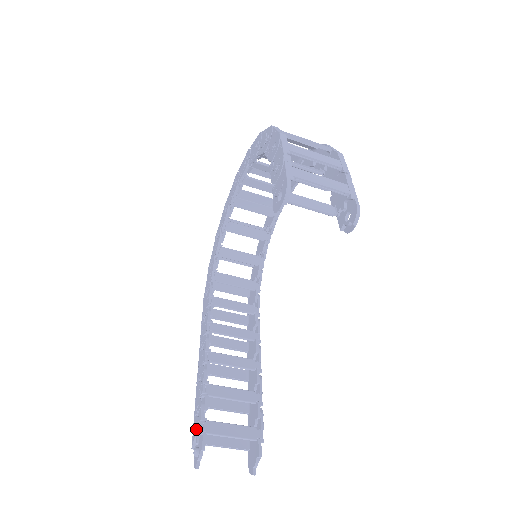
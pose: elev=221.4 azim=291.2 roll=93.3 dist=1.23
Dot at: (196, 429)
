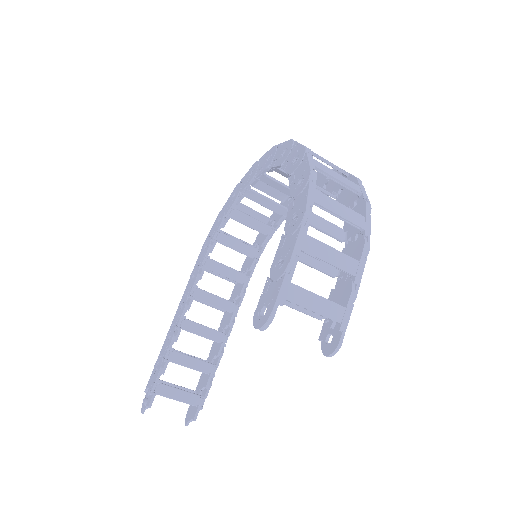
Dot at: (151, 383)
